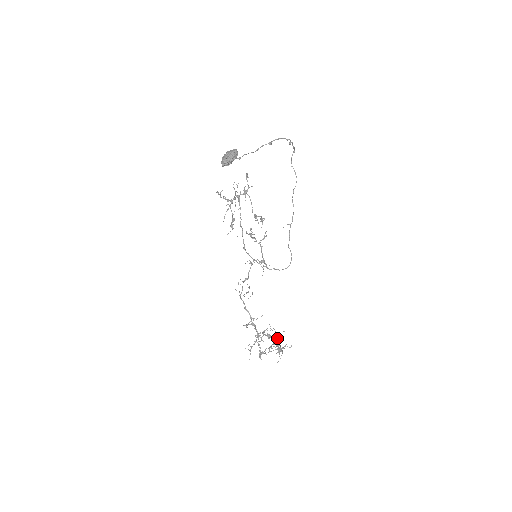
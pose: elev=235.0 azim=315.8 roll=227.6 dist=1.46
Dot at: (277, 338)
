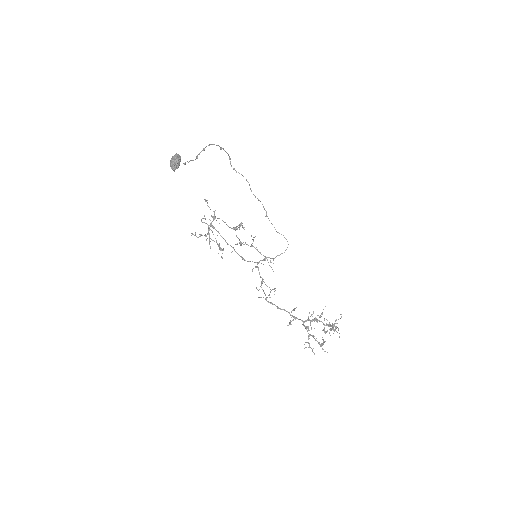
Dot at: occluded
